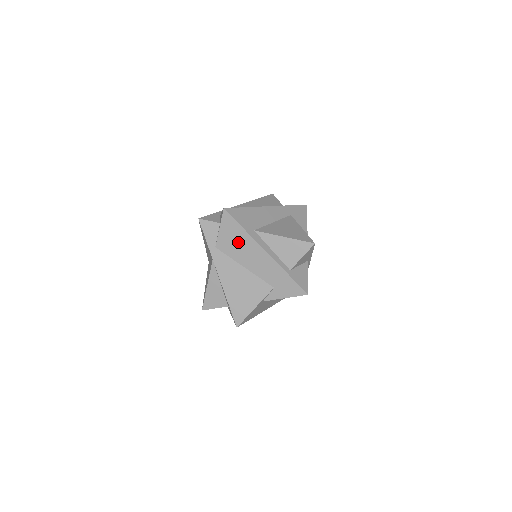
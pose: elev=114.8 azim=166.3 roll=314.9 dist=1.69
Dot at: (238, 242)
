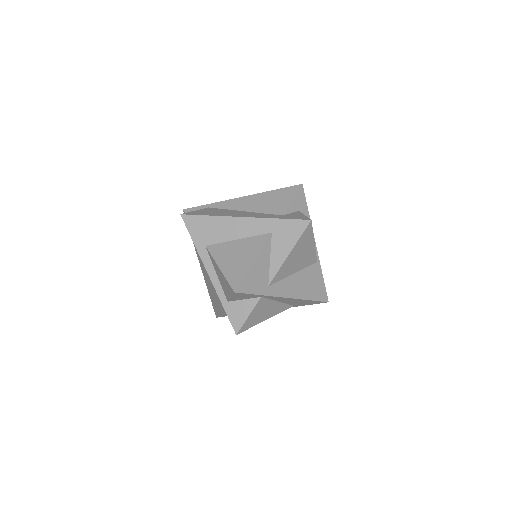
Dot at: occluded
